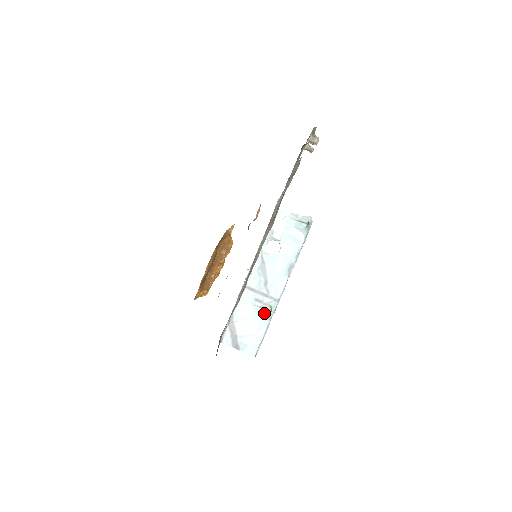
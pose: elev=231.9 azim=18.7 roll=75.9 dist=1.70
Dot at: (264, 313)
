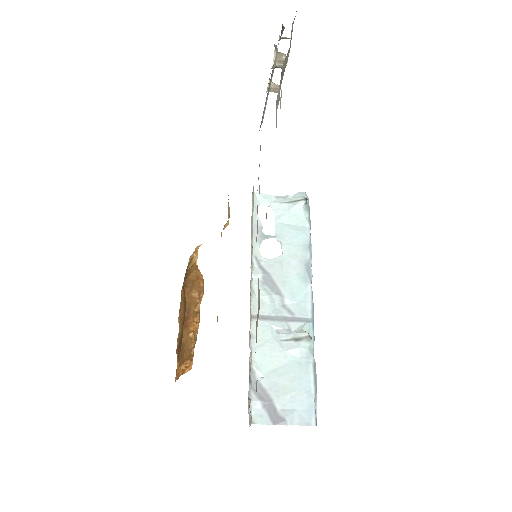
Dot at: (300, 346)
